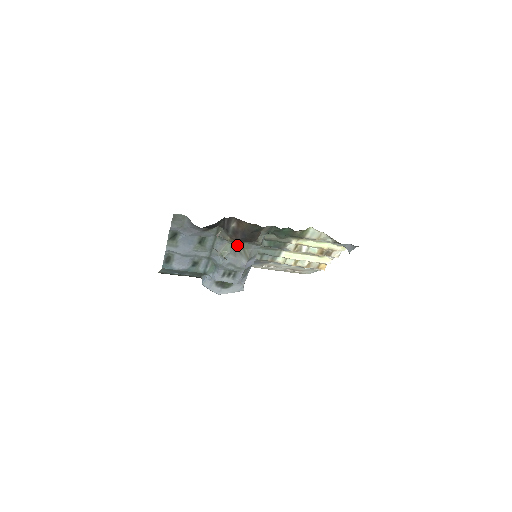
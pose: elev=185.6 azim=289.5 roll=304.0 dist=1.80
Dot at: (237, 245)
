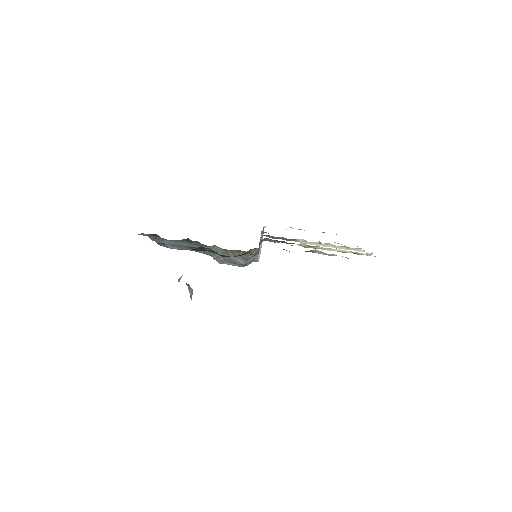
Dot at: (228, 250)
